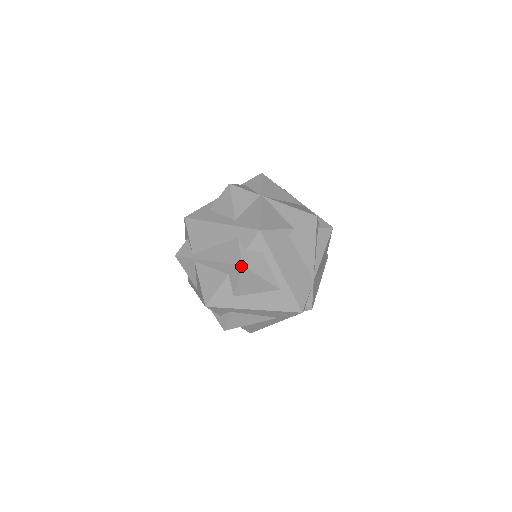
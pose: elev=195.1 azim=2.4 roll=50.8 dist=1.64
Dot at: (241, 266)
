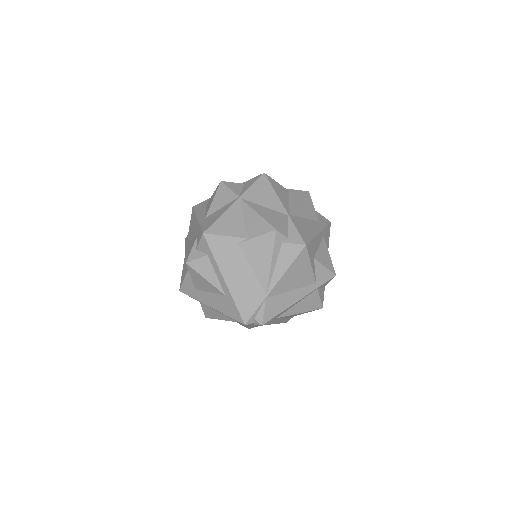
Dot at: (186, 263)
